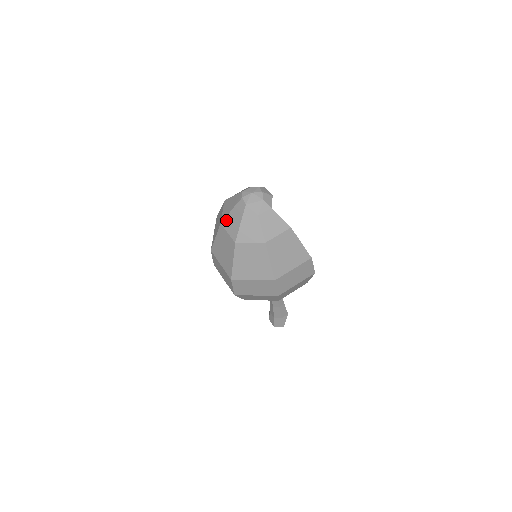
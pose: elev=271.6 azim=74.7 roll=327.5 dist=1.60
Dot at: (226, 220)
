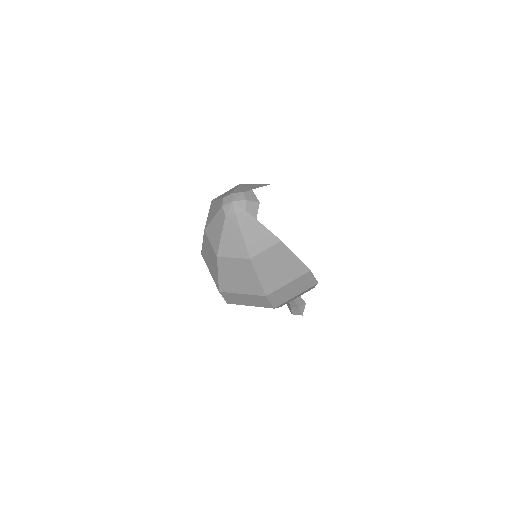
Dot at: (208, 228)
